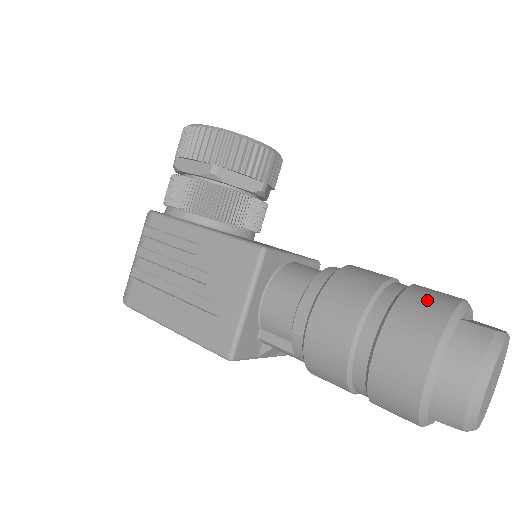
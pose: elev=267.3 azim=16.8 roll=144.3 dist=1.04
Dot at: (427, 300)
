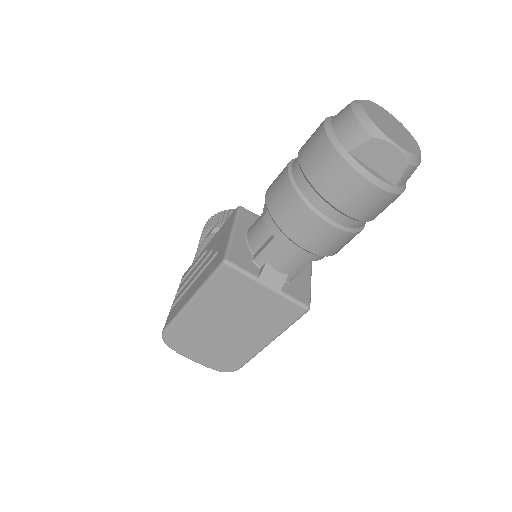
Dot at: occluded
